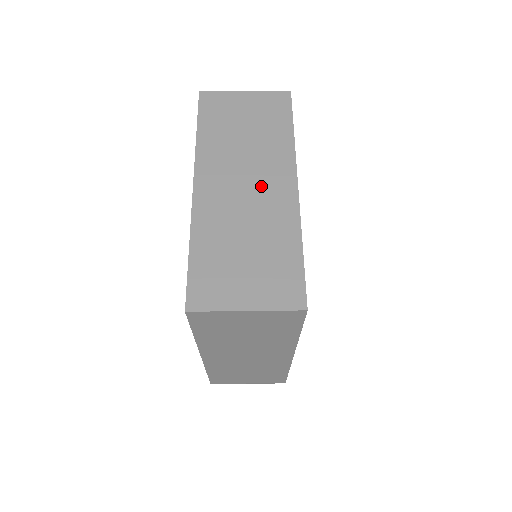
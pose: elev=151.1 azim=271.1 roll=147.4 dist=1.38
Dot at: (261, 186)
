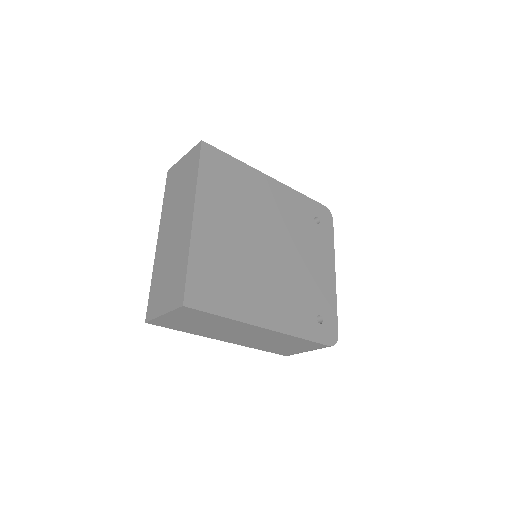
Dot at: (179, 226)
